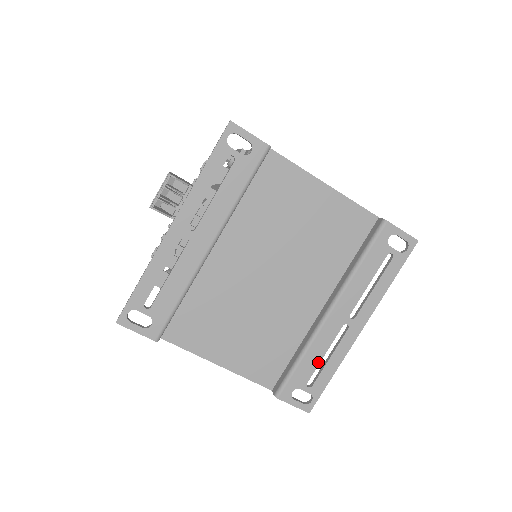
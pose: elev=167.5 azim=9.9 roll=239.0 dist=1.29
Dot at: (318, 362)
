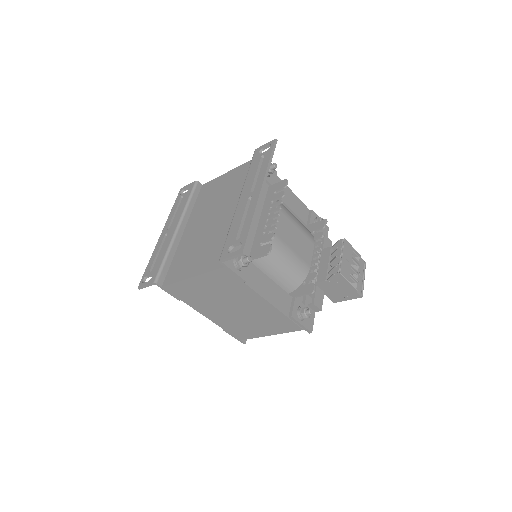
Dot at: (239, 225)
